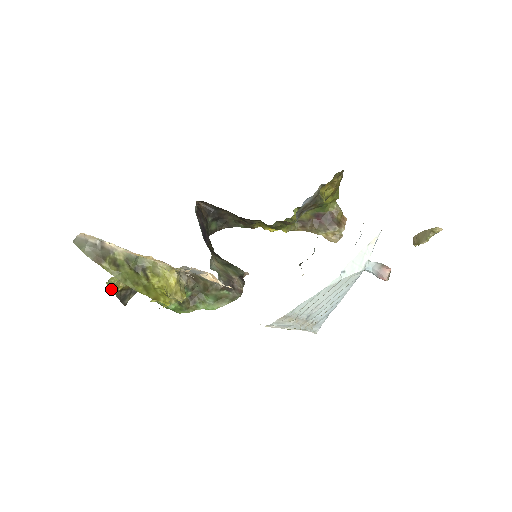
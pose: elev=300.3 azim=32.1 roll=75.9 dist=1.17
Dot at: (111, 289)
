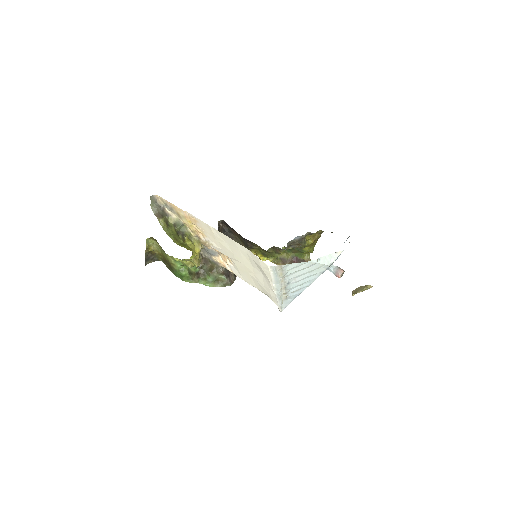
Dot at: (146, 246)
